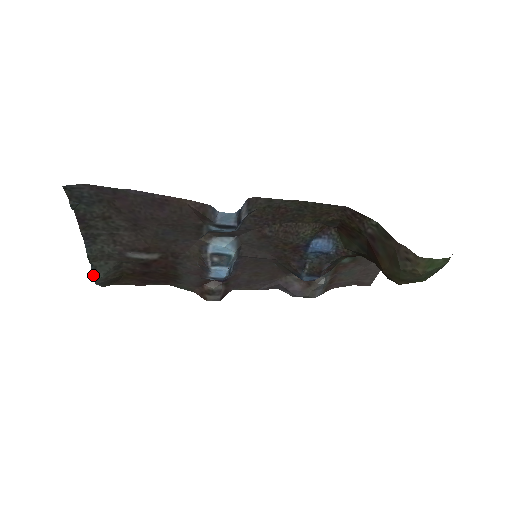
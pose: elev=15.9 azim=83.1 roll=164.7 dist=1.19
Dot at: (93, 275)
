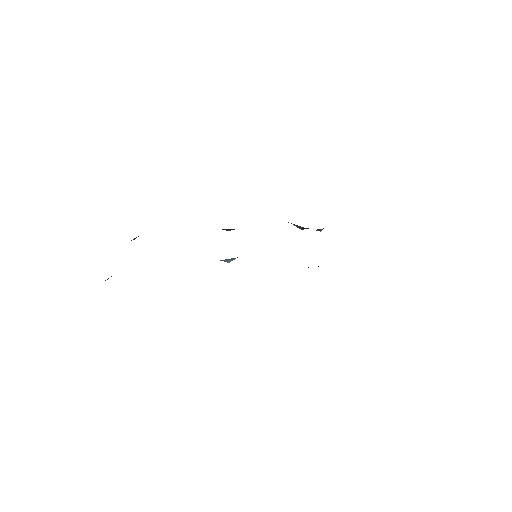
Dot at: (133, 239)
